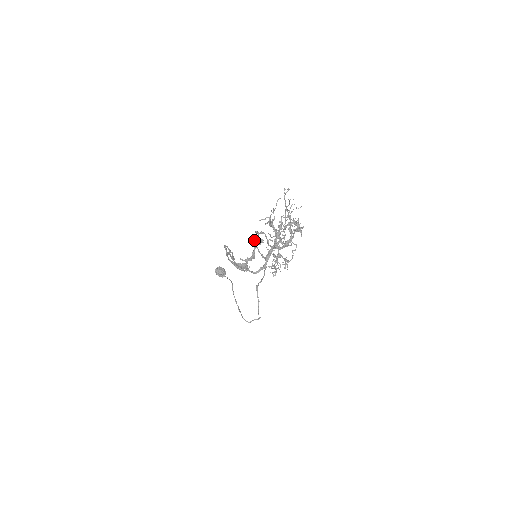
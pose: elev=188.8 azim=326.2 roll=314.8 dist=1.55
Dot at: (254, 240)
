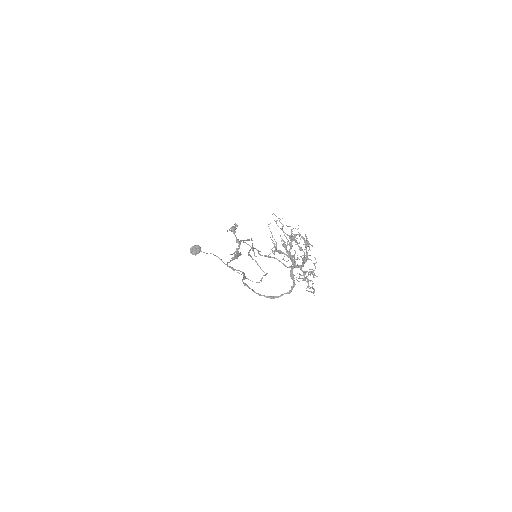
Dot at: occluded
